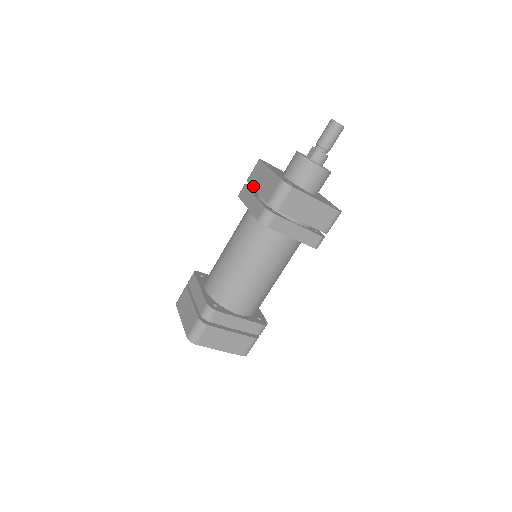
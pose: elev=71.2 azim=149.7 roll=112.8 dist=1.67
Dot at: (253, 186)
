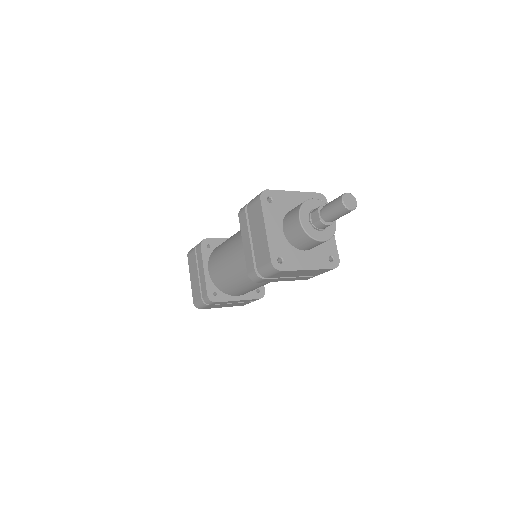
Dot at: (250, 226)
